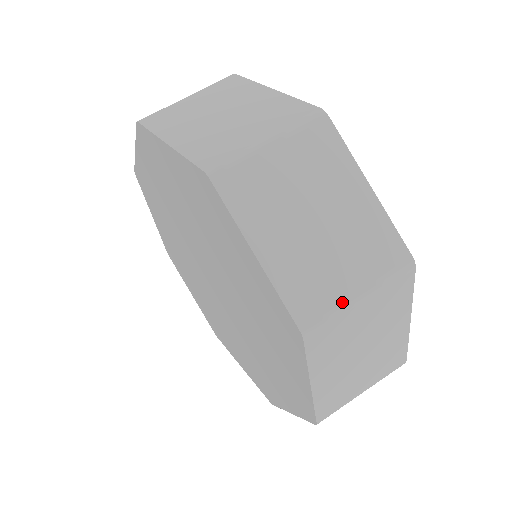
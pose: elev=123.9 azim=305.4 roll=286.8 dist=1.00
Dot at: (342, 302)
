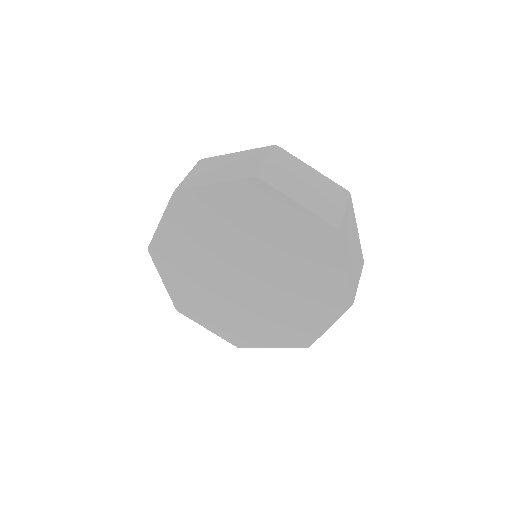
Dot at: (261, 165)
